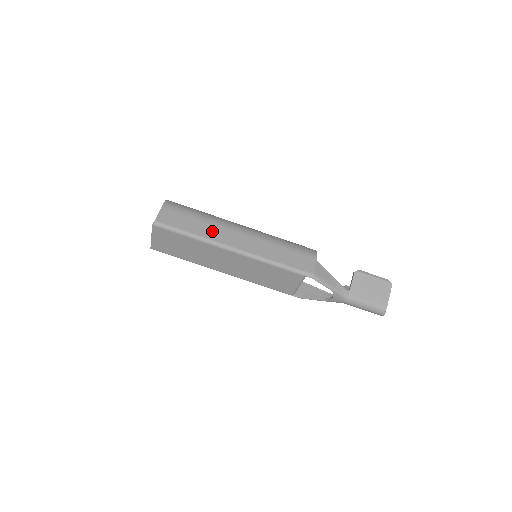
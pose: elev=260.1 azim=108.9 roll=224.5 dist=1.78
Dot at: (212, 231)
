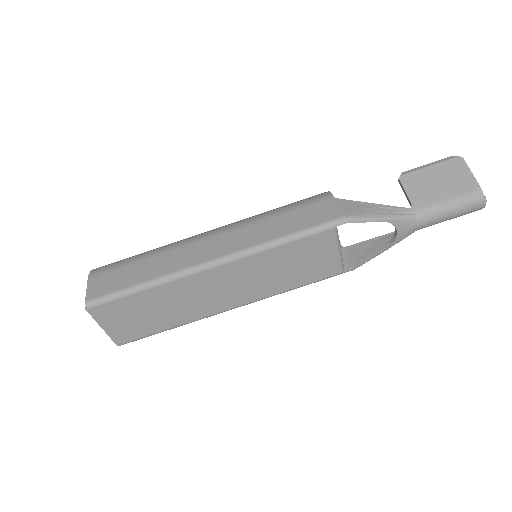
Dot at: (170, 261)
